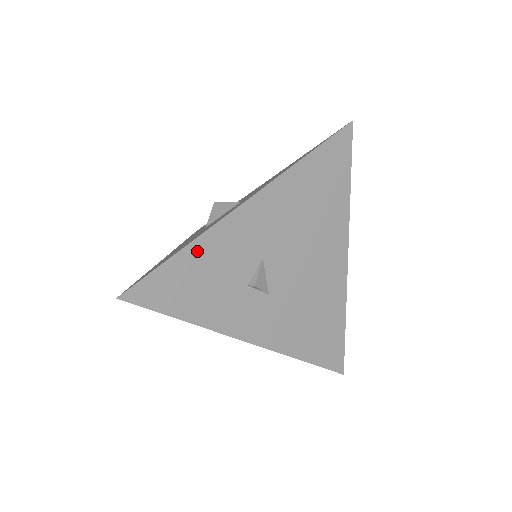
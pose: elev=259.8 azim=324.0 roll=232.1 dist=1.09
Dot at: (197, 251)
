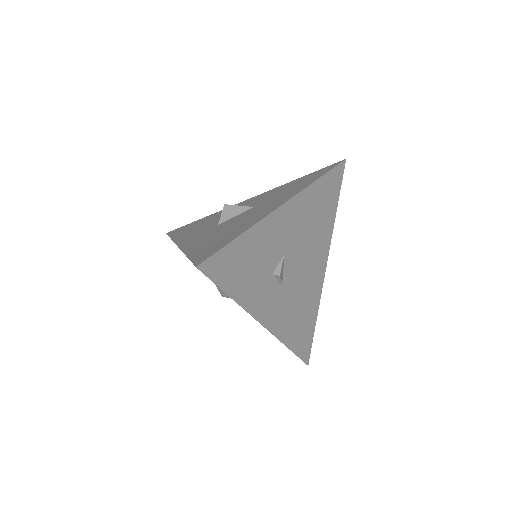
Dot at: (251, 237)
